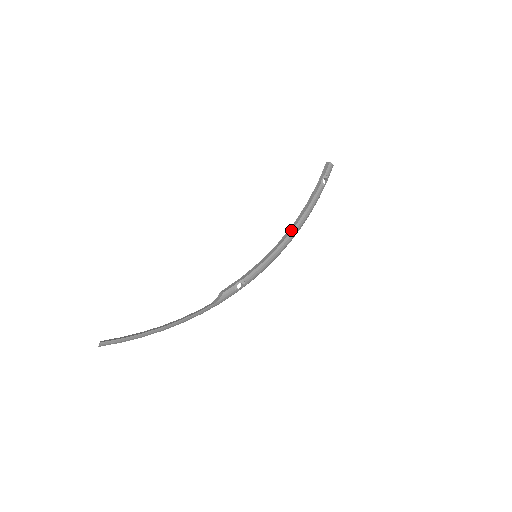
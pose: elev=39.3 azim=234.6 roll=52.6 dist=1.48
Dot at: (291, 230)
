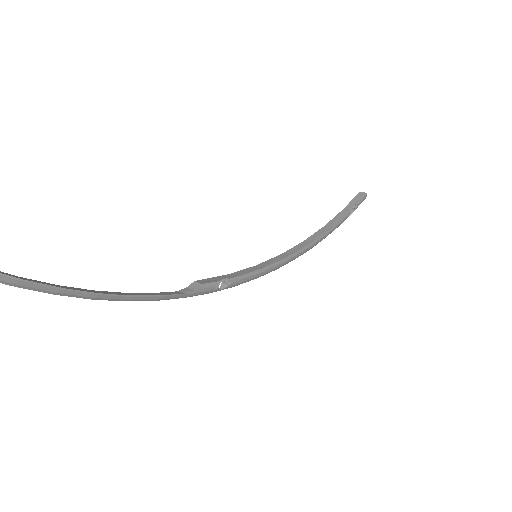
Dot at: (303, 246)
